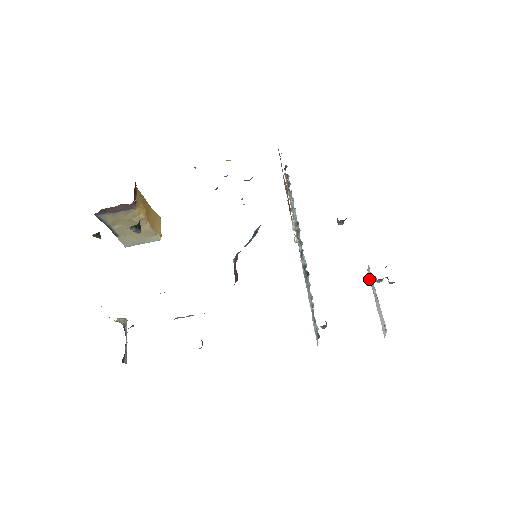
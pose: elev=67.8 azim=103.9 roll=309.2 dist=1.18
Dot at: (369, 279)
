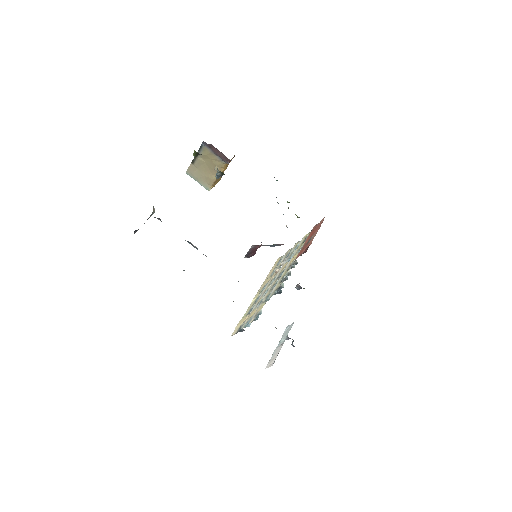
Dot at: (285, 331)
